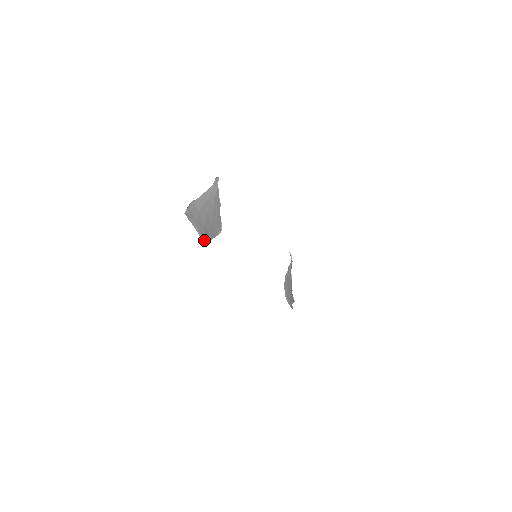
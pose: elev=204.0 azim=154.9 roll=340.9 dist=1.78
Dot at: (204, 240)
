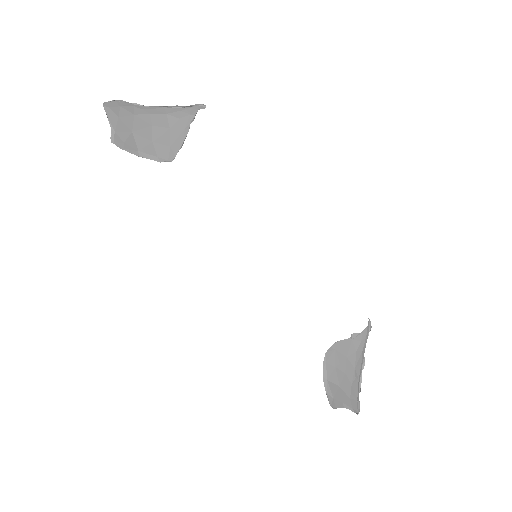
Dot at: (117, 142)
